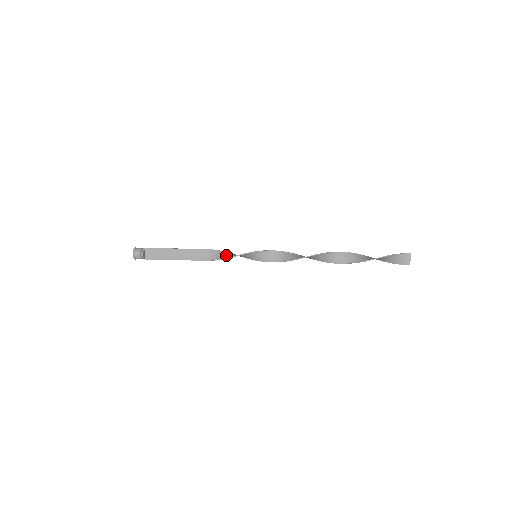
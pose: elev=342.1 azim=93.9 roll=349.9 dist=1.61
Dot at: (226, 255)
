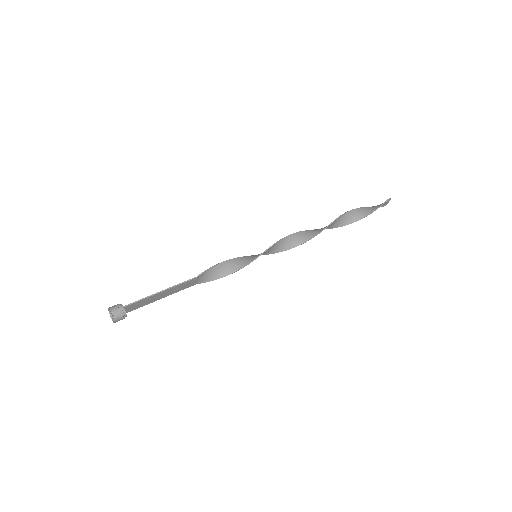
Dot at: (225, 270)
